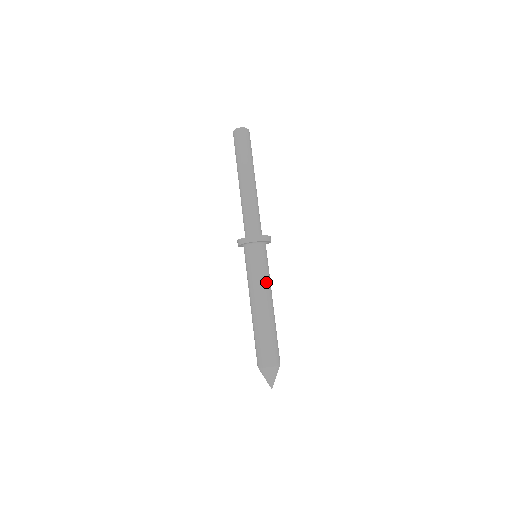
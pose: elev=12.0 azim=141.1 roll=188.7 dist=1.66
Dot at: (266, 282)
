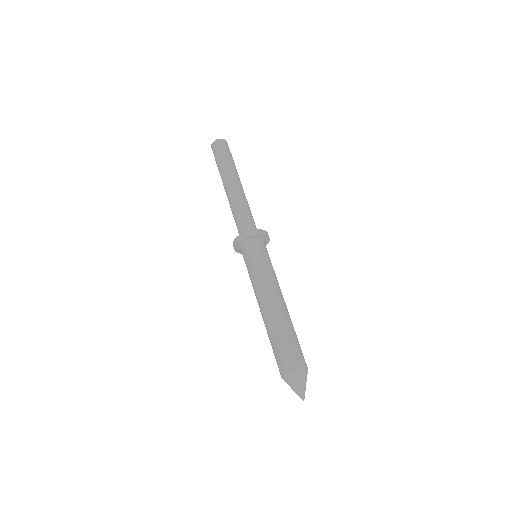
Dot at: (268, 278)
